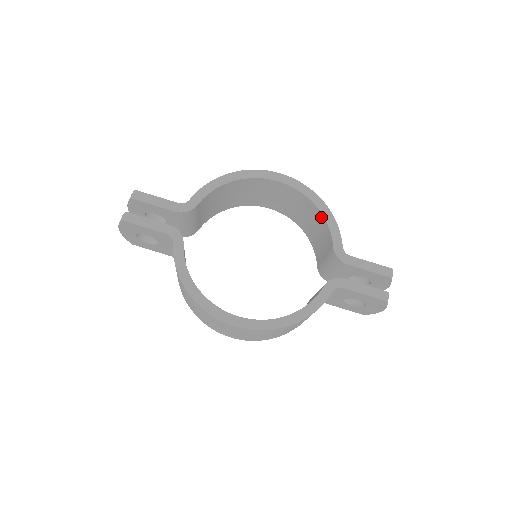
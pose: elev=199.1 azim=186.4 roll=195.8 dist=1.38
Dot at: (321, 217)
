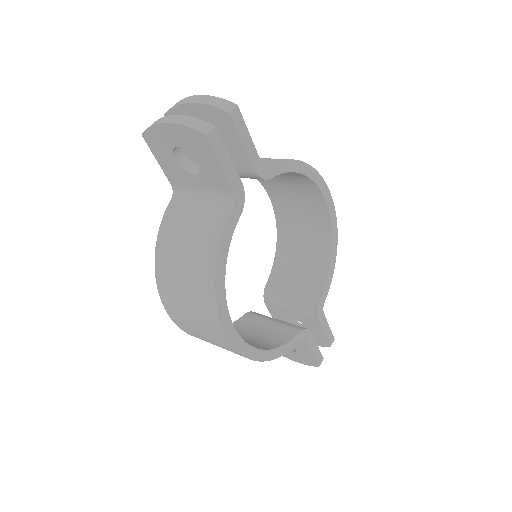
Dot at: (326, 261)
